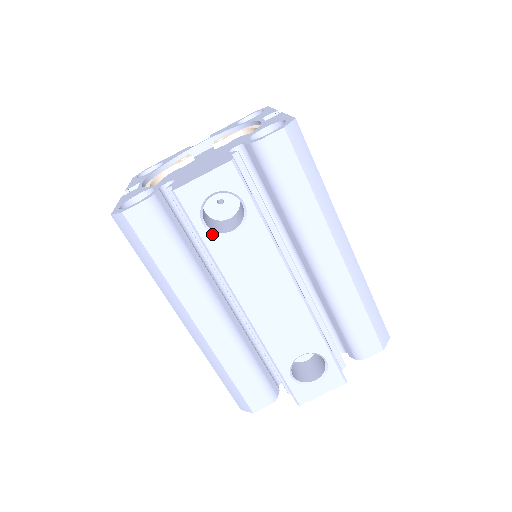
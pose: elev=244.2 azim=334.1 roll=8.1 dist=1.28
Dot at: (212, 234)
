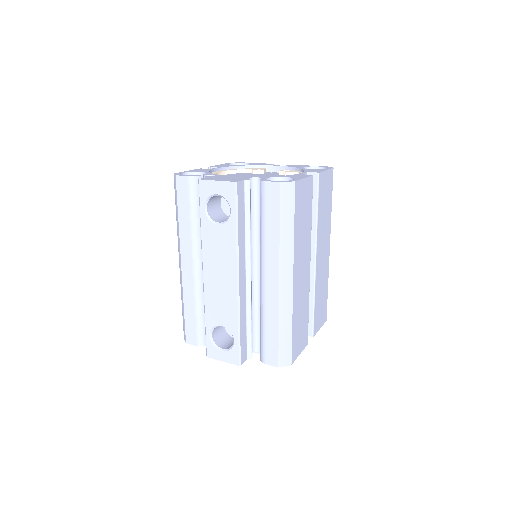
Dot at: (207, 217)
